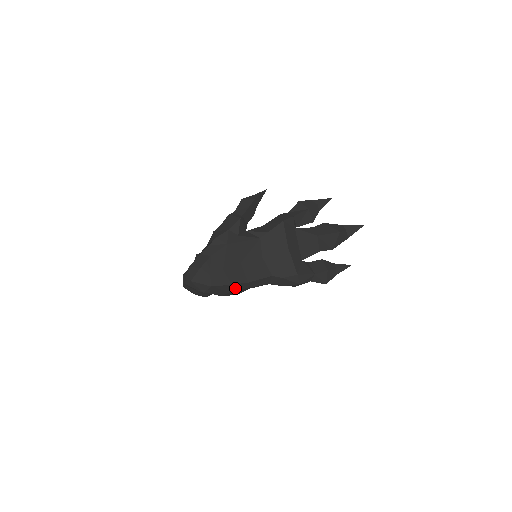
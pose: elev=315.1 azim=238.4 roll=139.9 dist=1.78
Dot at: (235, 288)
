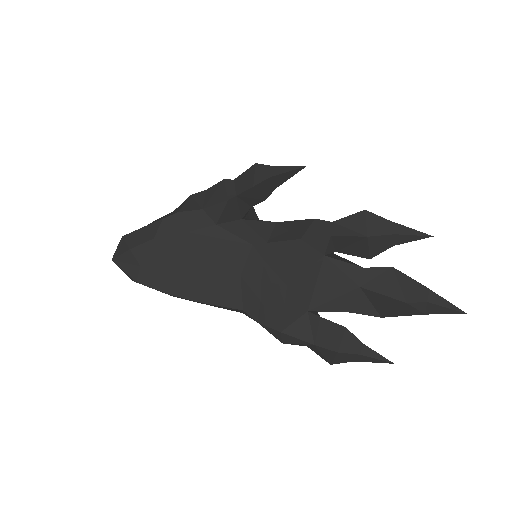
Dot at: occluded
